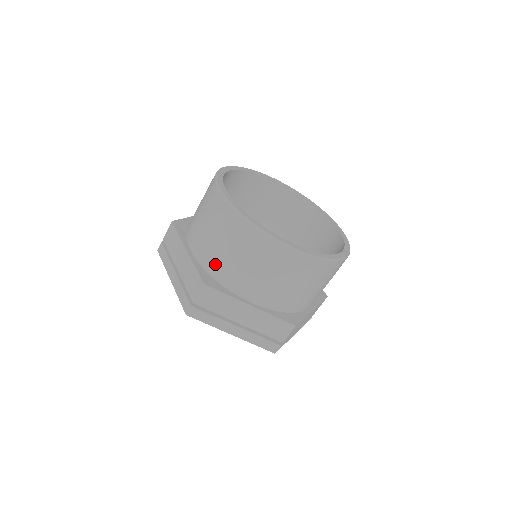
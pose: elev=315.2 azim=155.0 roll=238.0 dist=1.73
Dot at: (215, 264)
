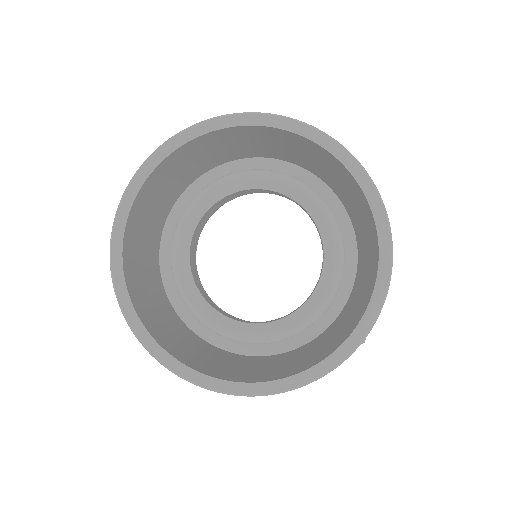
Dot at: occluded
